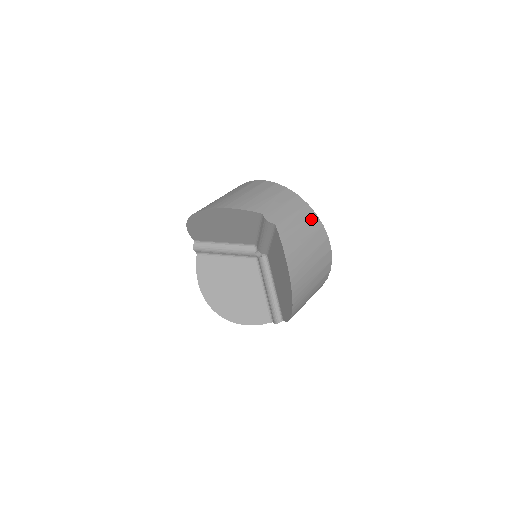
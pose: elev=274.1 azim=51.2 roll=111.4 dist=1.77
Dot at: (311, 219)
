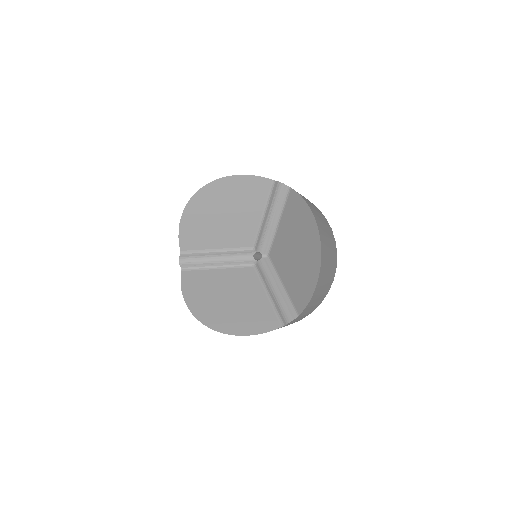
Dot at: (314, 205)
